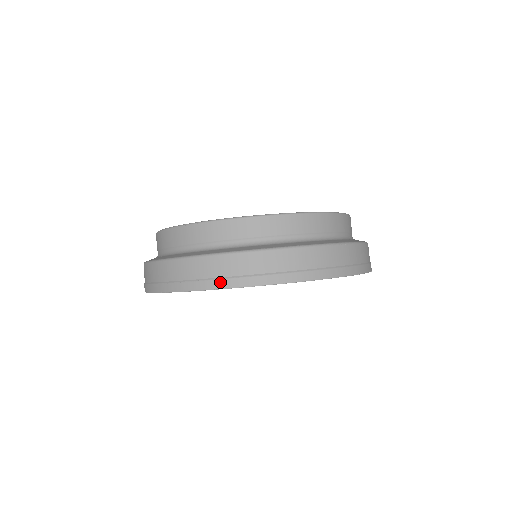
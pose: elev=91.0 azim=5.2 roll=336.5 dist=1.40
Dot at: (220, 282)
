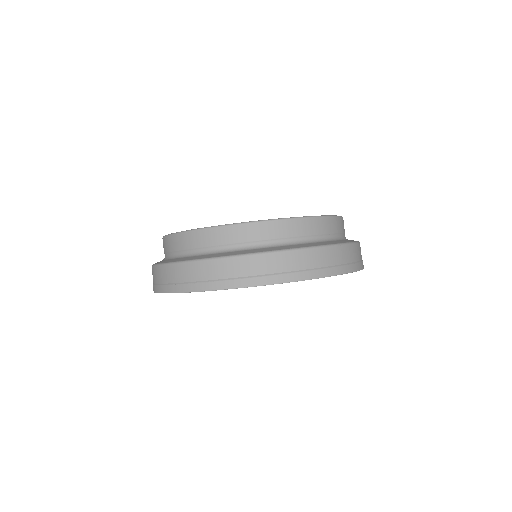
Dot at: (224, 283)
